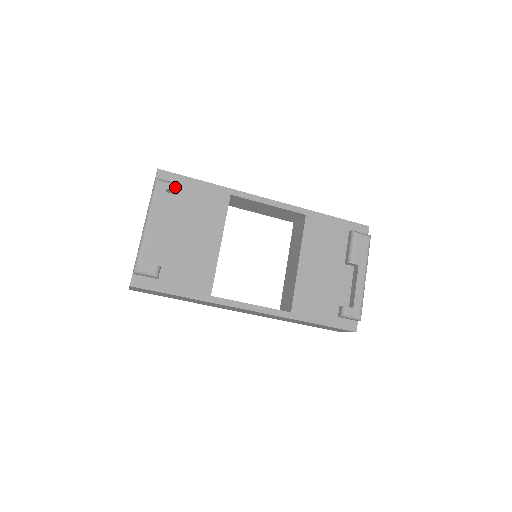
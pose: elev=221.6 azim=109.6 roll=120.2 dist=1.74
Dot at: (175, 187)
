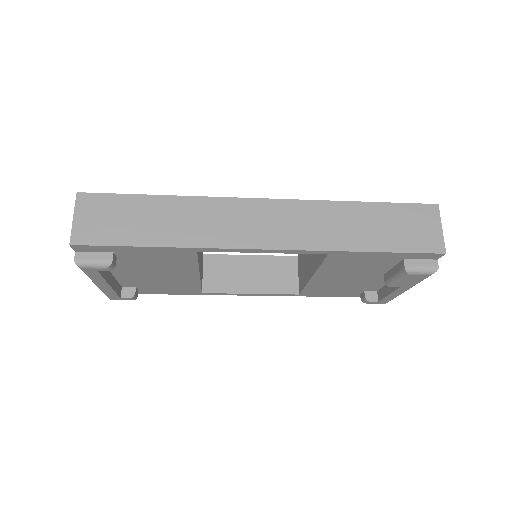
Dot at: (108, 269)
